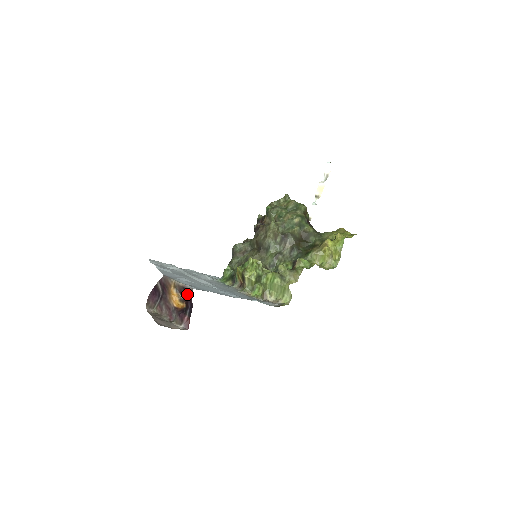
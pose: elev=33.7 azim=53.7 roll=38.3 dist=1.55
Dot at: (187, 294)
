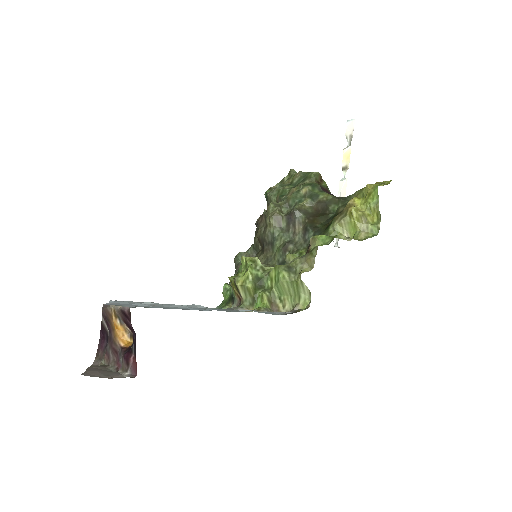
Dot at: (128, 320)
